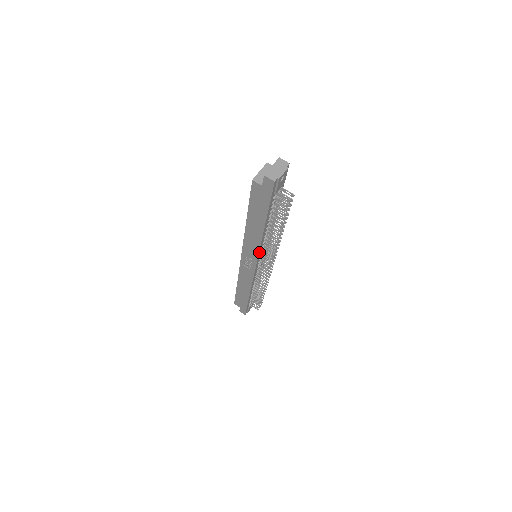
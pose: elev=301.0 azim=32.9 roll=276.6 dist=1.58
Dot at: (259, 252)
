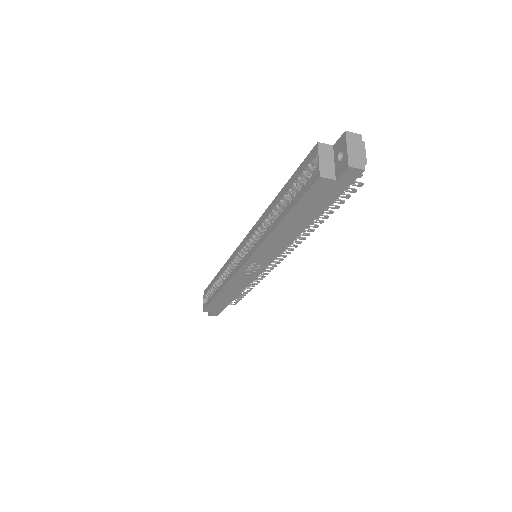
Dot at: (278, 254)
